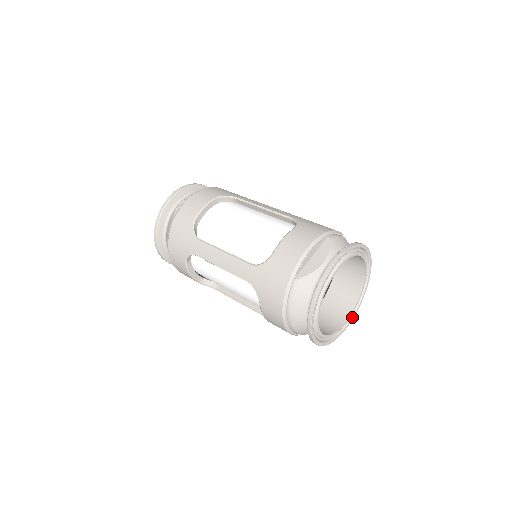
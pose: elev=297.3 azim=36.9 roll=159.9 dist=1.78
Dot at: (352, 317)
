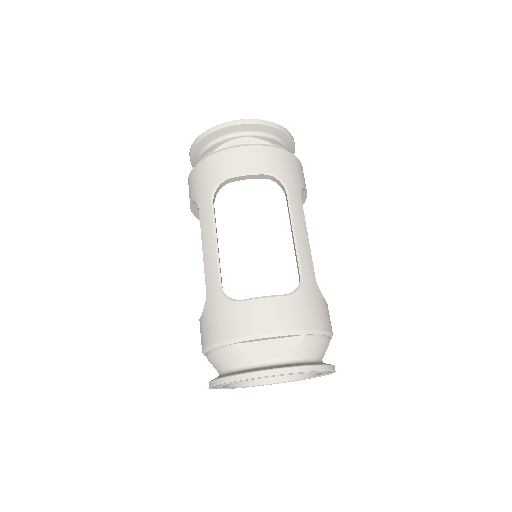
Dot at: (278, 383)
